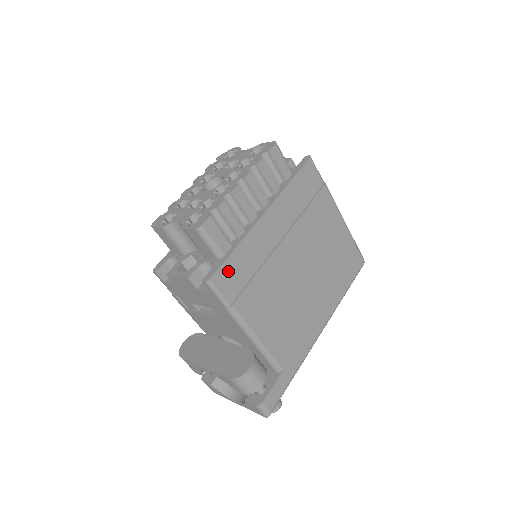
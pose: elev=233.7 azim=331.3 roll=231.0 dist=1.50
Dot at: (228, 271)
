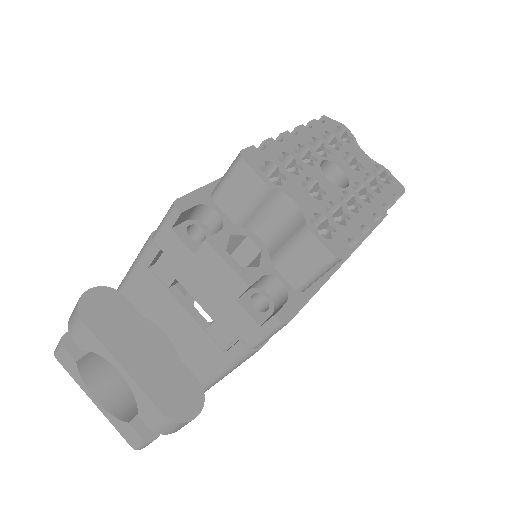
Dot at: occluded
